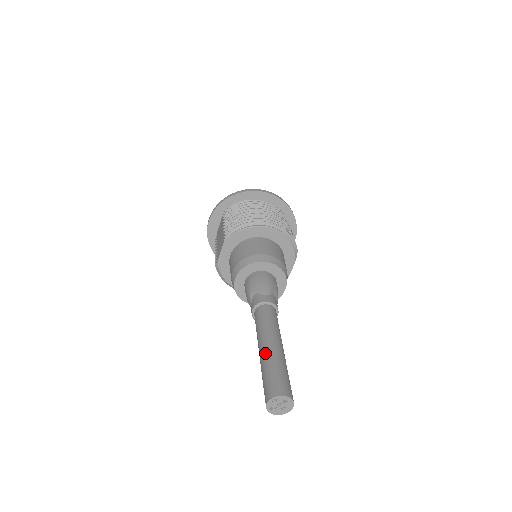
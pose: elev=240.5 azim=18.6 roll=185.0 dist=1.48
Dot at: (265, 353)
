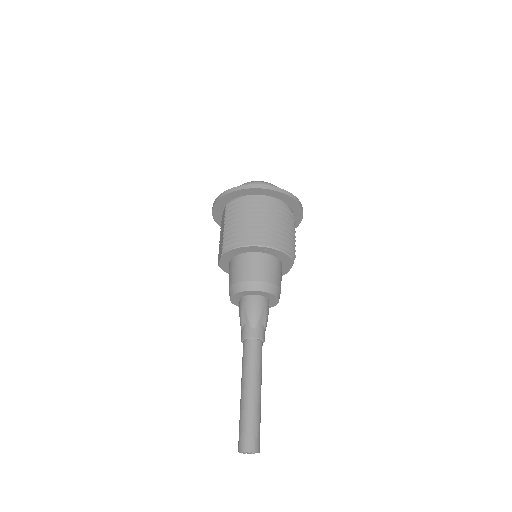
Dot at: (243, 401)
